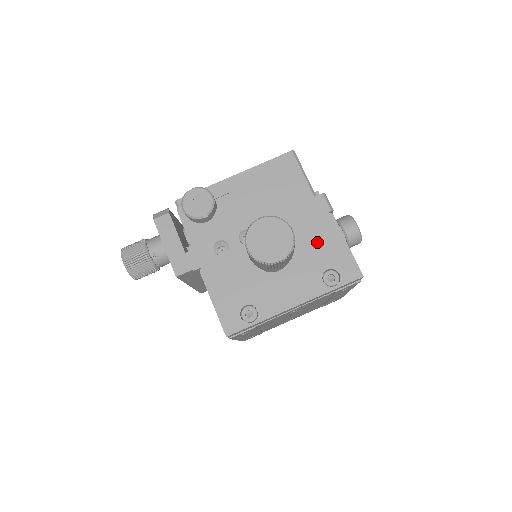
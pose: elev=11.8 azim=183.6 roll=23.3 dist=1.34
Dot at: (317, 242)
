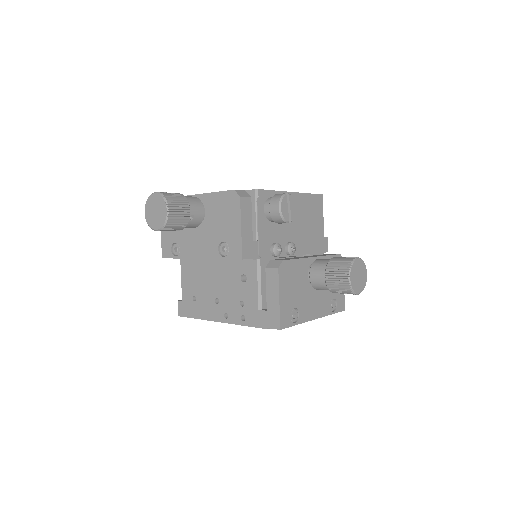
Dot at: occluded
